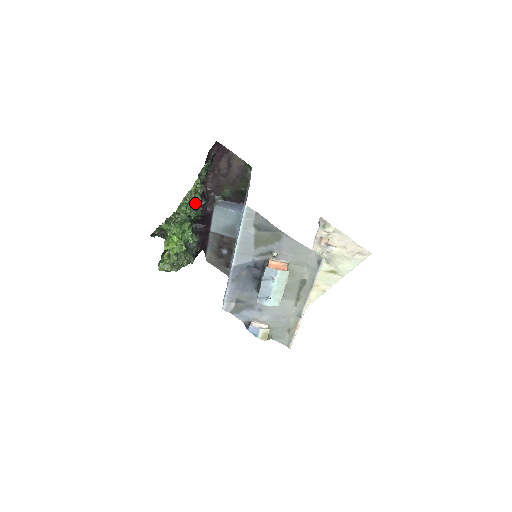
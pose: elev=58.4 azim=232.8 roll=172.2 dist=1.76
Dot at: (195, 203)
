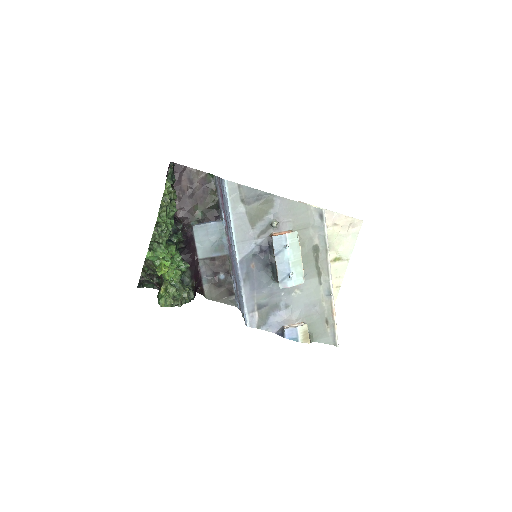
Dot at: (173, 217)
